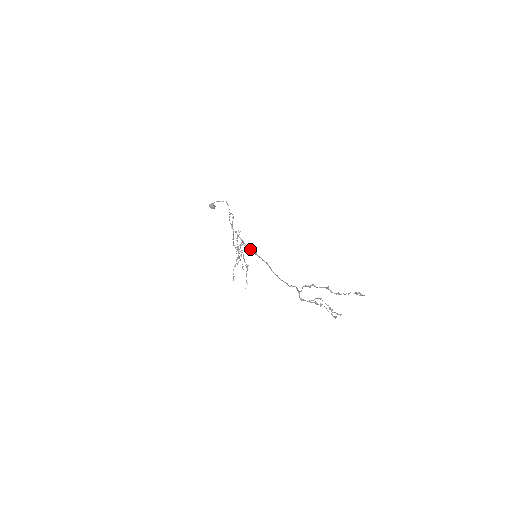
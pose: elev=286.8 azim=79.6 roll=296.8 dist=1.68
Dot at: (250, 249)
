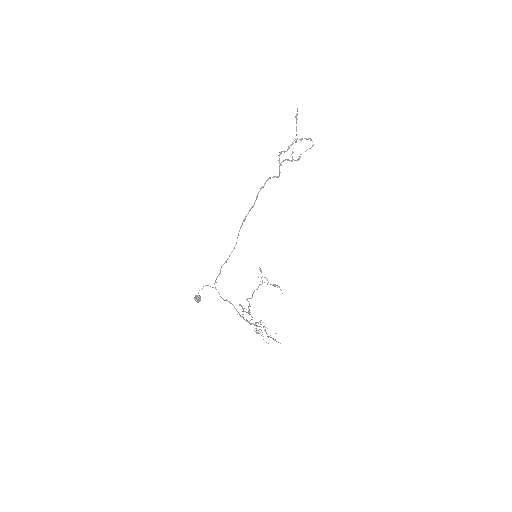
Dot at: occluded
